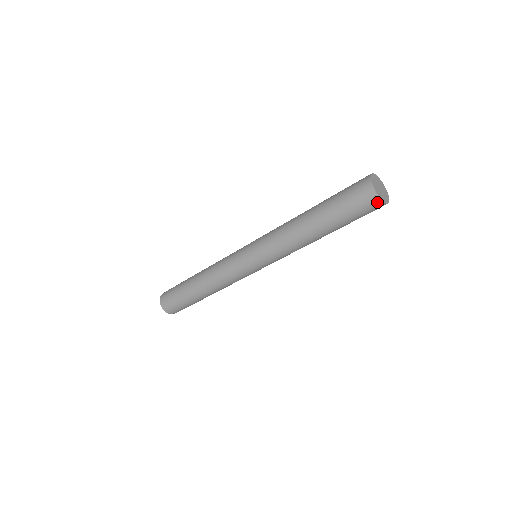
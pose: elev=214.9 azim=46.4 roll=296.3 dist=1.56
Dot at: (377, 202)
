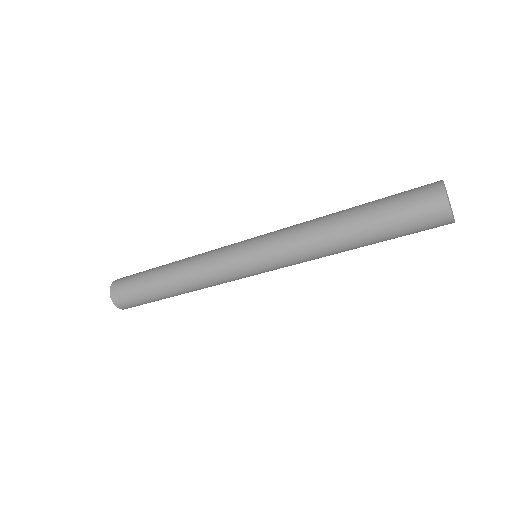
Dot at: (441, 202)
